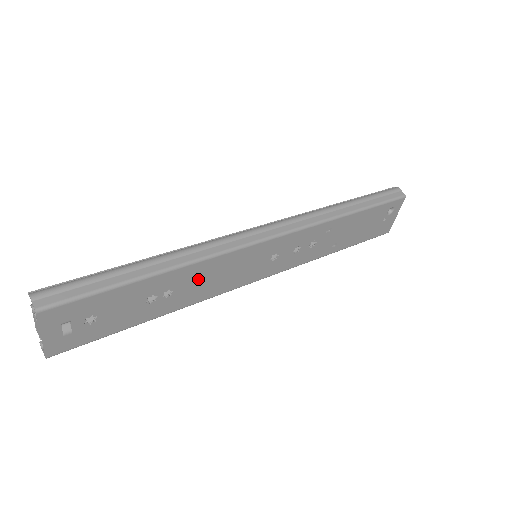
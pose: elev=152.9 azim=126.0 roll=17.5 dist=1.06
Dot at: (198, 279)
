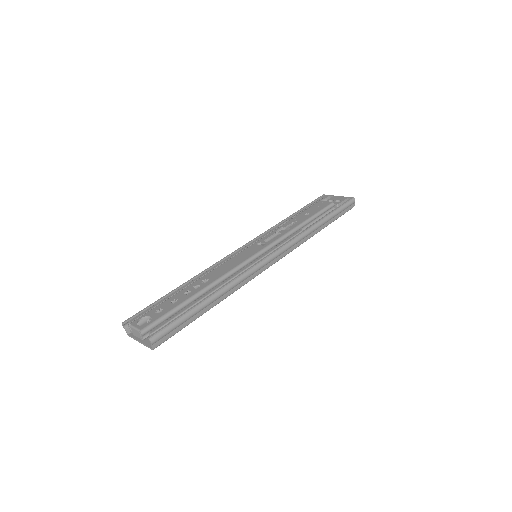
Dot at: occluded
